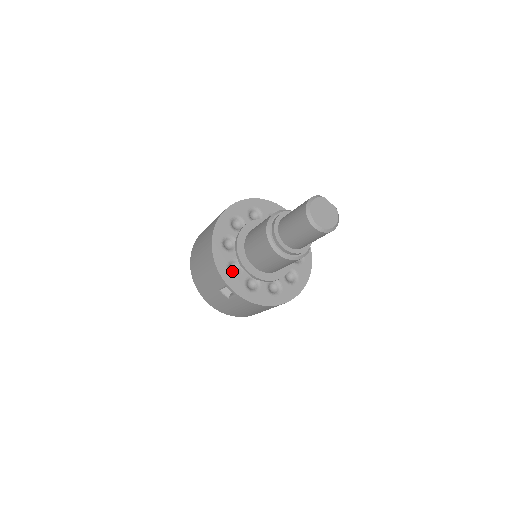
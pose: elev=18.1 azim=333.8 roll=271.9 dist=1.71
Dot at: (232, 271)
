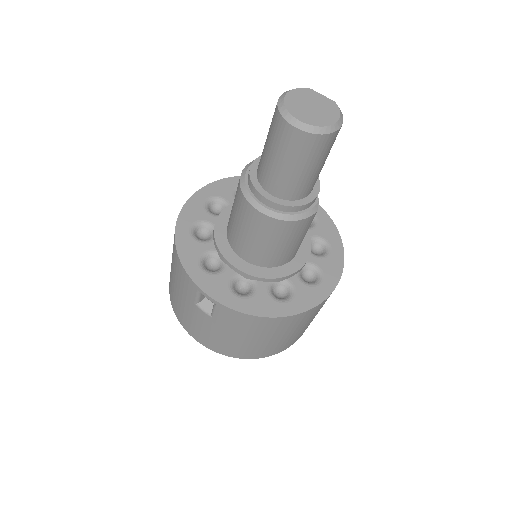
Dot at: (209, 269)
